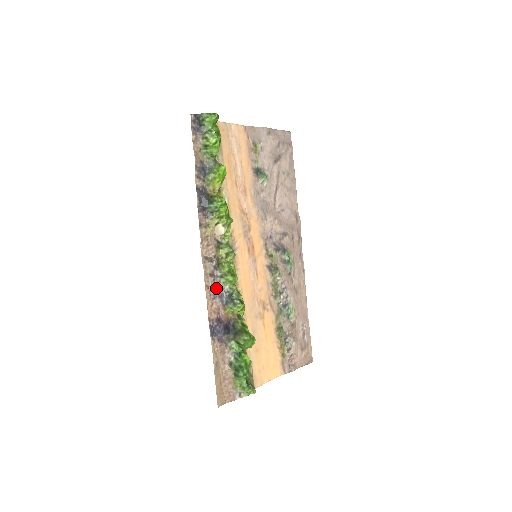
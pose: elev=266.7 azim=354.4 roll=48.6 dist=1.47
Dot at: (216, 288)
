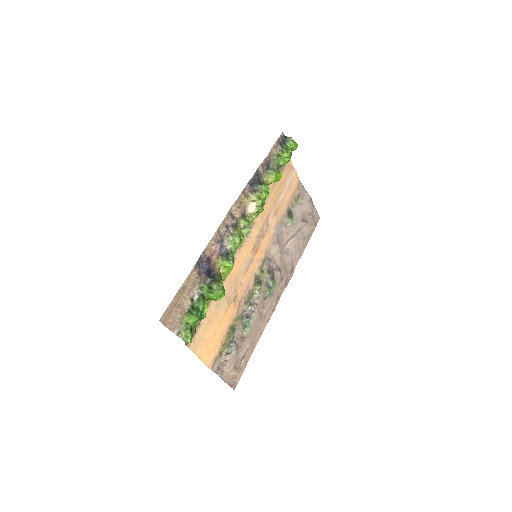
Dot at: (223, 238)
